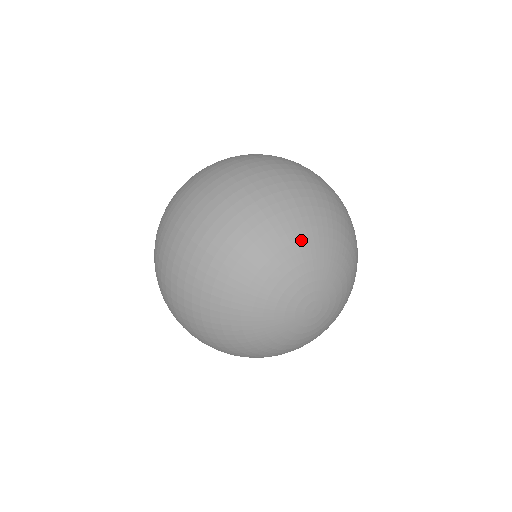
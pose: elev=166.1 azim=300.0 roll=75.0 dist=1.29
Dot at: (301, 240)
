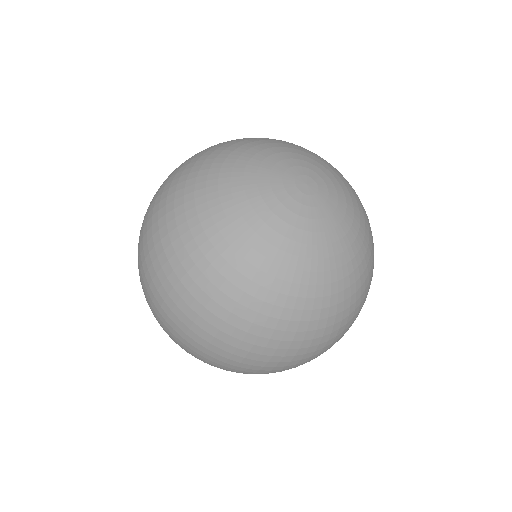
Dot at: (269, 140)
